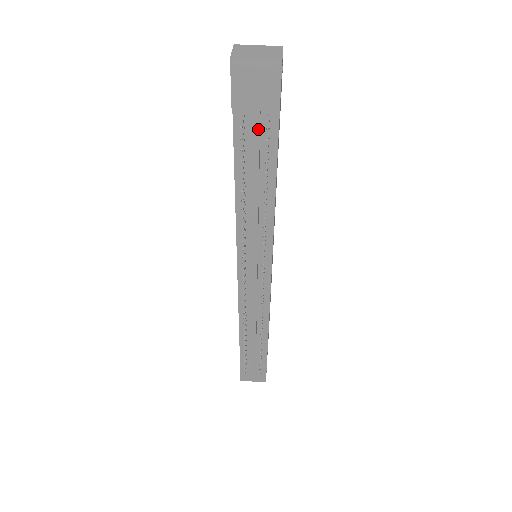
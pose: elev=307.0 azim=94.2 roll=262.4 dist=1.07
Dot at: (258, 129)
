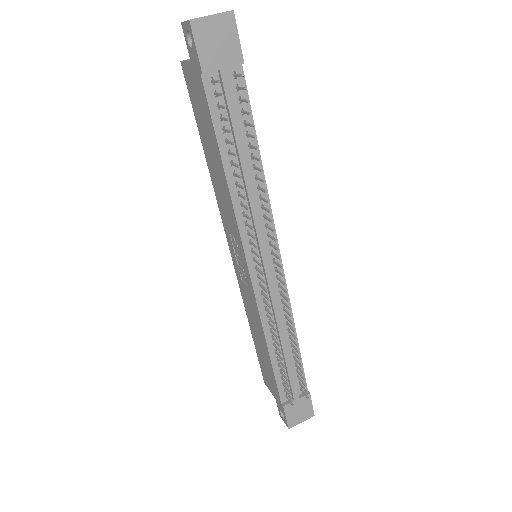
Dot at: (230, 88)
